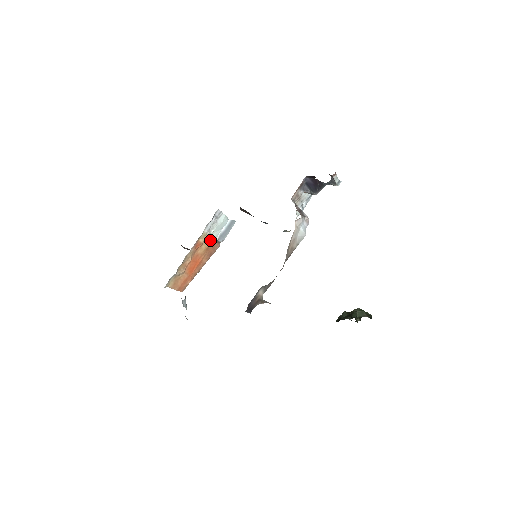
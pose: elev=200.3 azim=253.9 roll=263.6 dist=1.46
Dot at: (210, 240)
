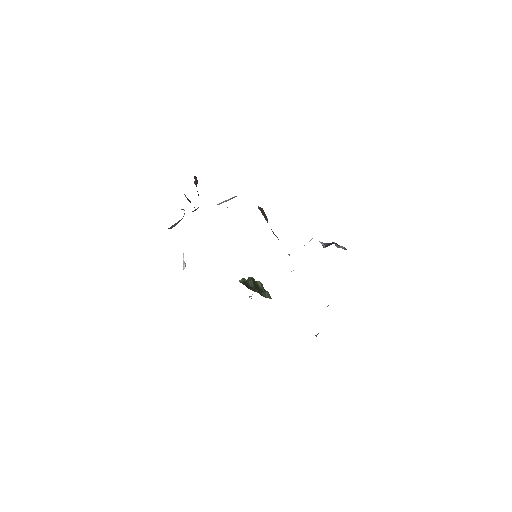
Dot at: occluded
